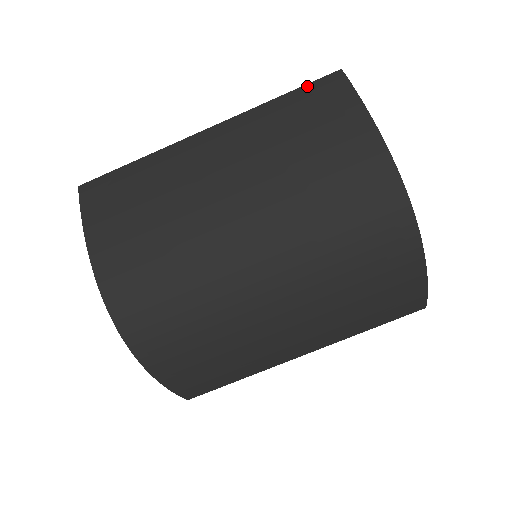
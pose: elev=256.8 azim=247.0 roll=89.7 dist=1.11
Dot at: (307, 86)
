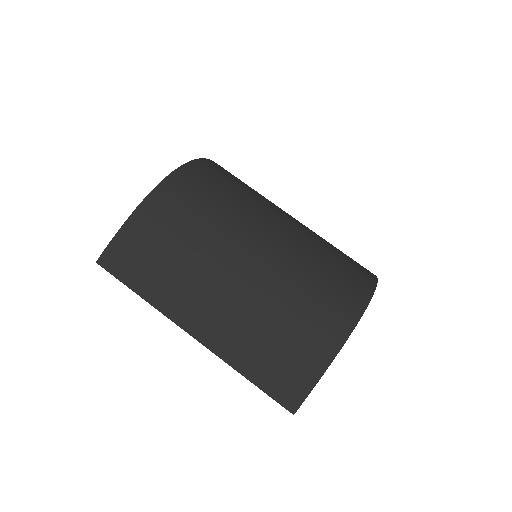
Dot at: occluded
